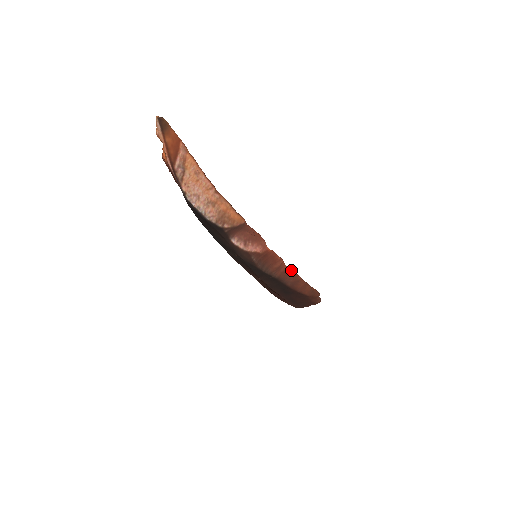
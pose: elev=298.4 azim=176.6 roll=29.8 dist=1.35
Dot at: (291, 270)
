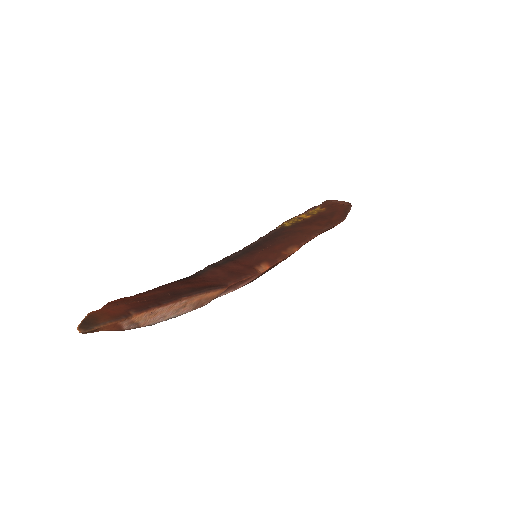
Dot at: (301, 246)
